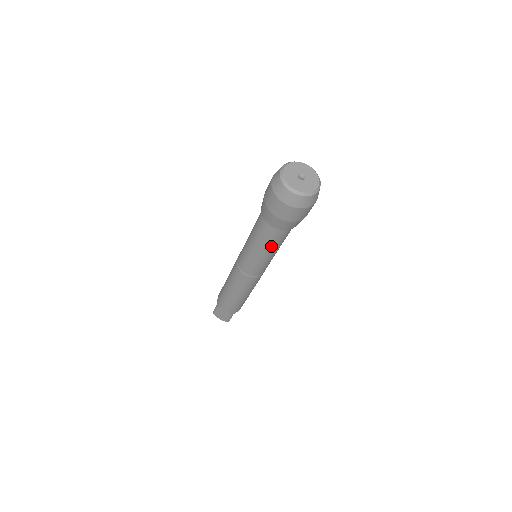
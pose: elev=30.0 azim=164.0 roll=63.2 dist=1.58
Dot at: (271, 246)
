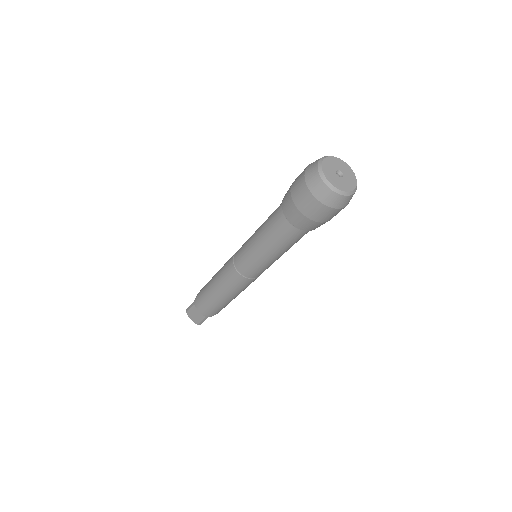
Dot at: (279, 245)
